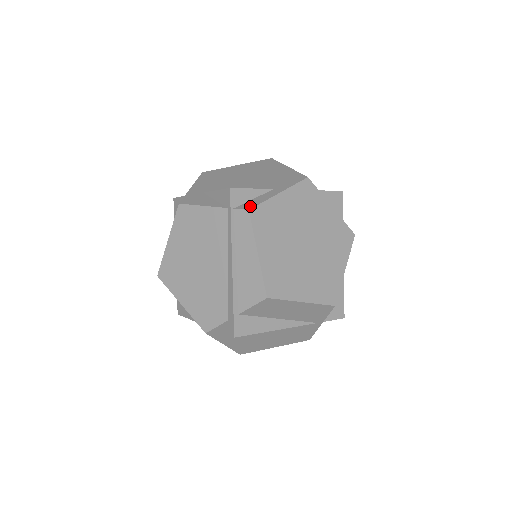
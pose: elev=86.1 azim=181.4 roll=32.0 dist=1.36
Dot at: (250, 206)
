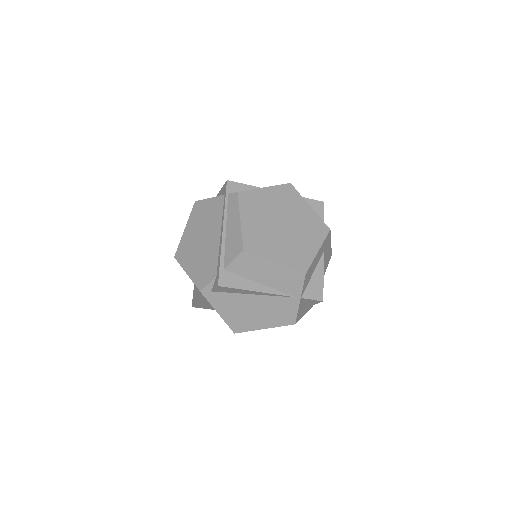
Dot at: (240, 191)
